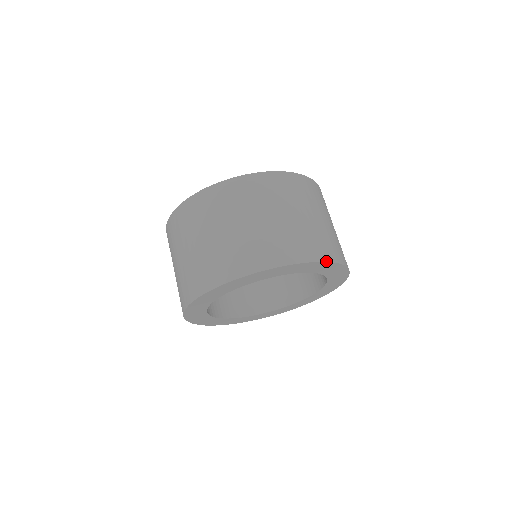
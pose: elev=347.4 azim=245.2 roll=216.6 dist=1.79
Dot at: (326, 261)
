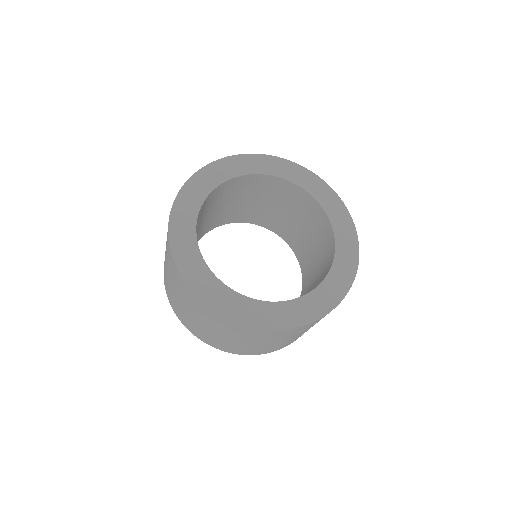
Dot at: occluded
